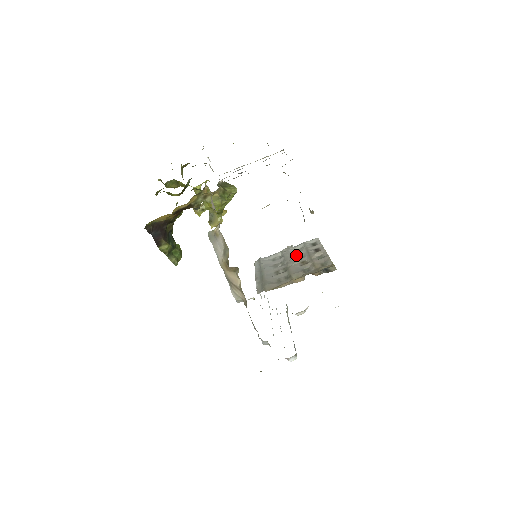
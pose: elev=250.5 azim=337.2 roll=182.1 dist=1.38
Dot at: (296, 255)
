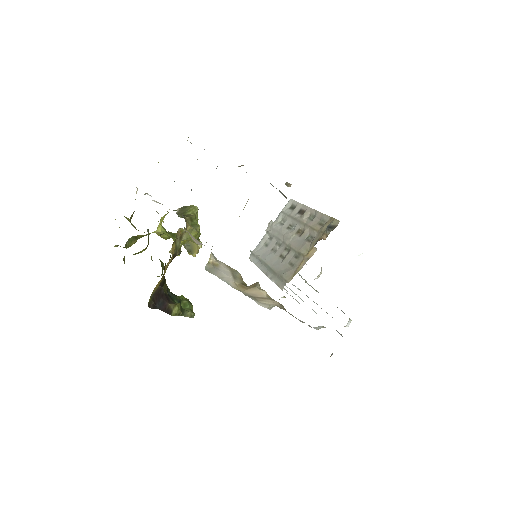
Dot at: (285, 228)
